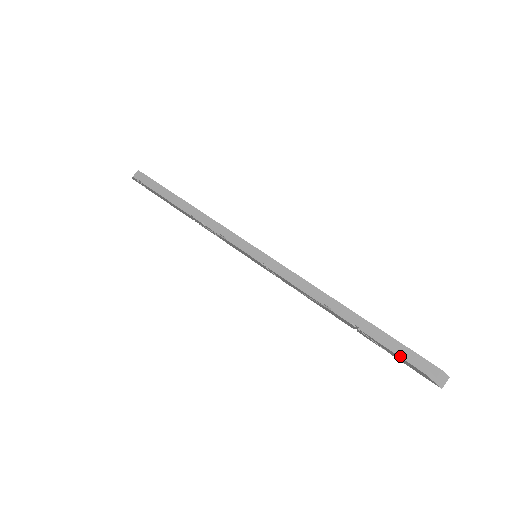
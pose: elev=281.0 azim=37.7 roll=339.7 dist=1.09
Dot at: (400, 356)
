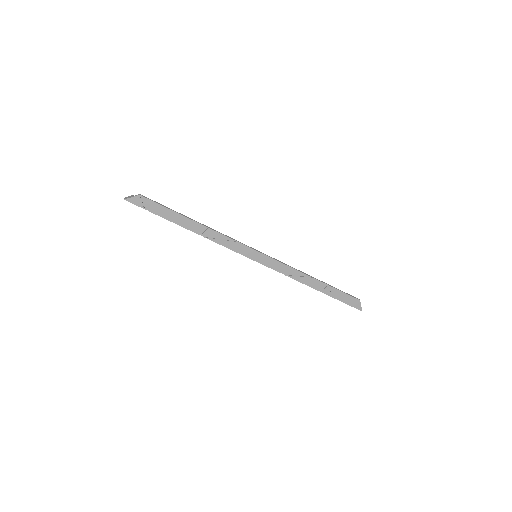
Dot at: (349, 294)
